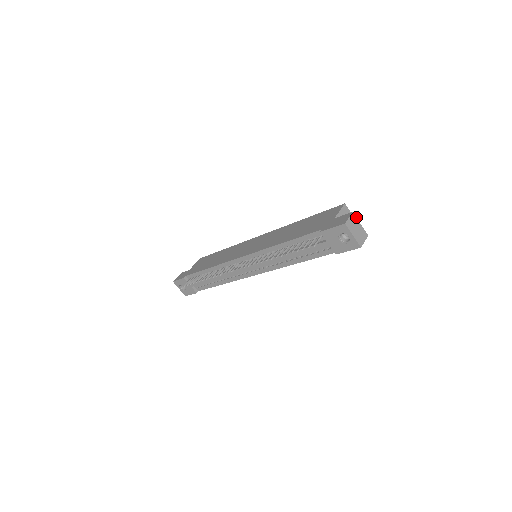
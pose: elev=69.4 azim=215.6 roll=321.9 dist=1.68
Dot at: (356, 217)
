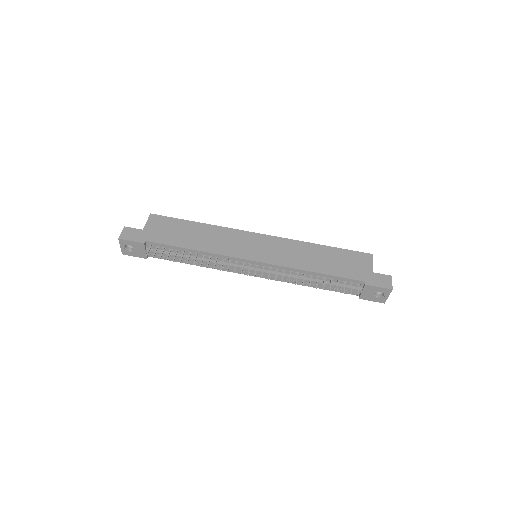
Dot at: occluded
